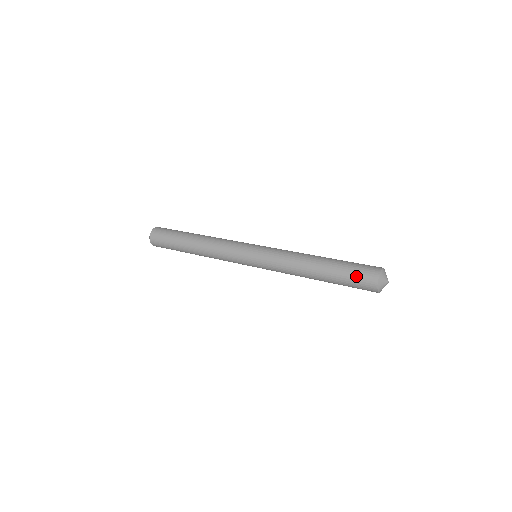
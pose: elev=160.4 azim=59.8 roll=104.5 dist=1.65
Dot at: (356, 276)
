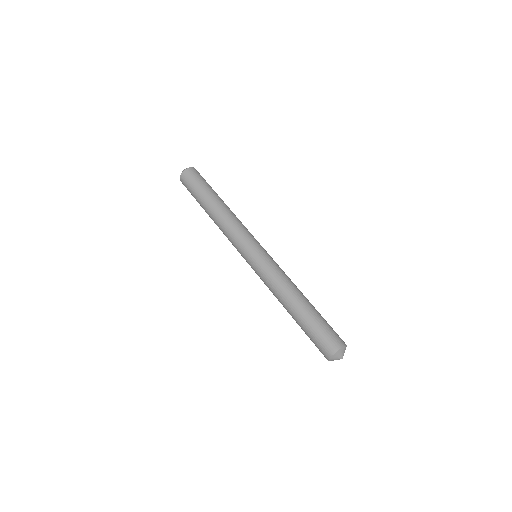
Dot at: (315, 343)
